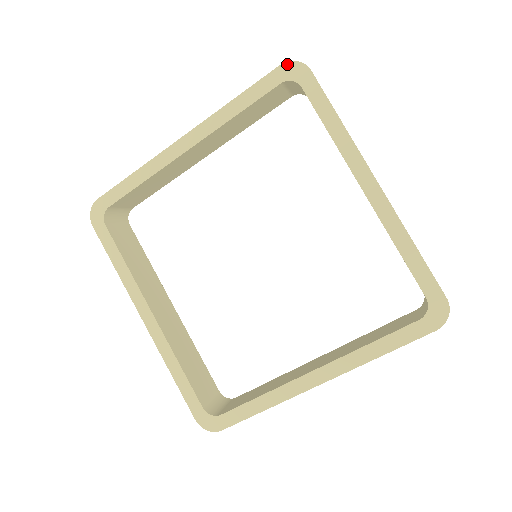
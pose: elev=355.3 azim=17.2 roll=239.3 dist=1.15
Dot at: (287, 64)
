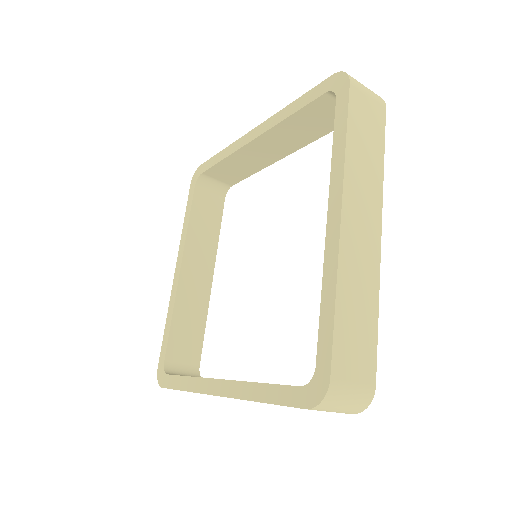
Dot at: (192, 180)
